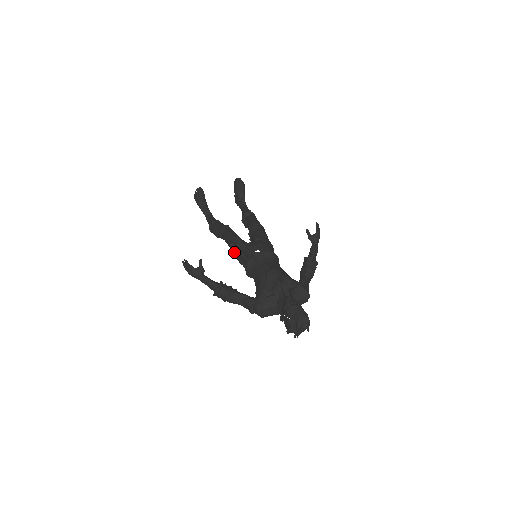
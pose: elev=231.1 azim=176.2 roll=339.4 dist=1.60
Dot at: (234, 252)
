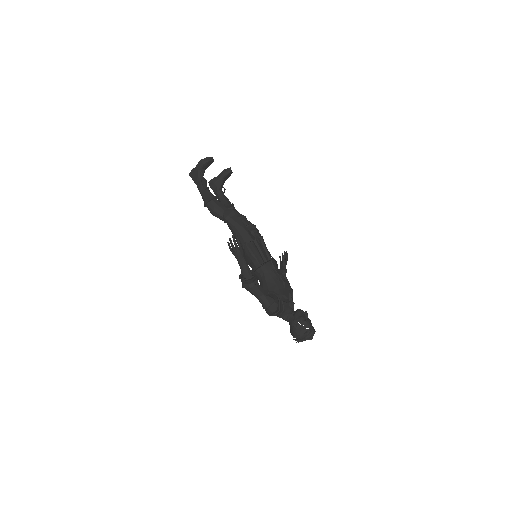
Dot at: (254, 246)
